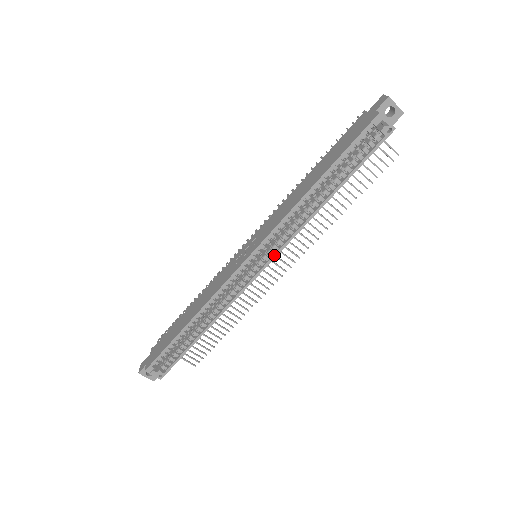
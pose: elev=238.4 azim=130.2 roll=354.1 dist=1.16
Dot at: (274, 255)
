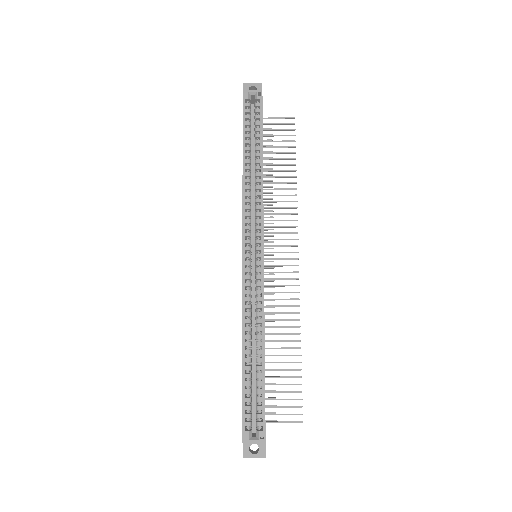
Dot at: (261, 233)
